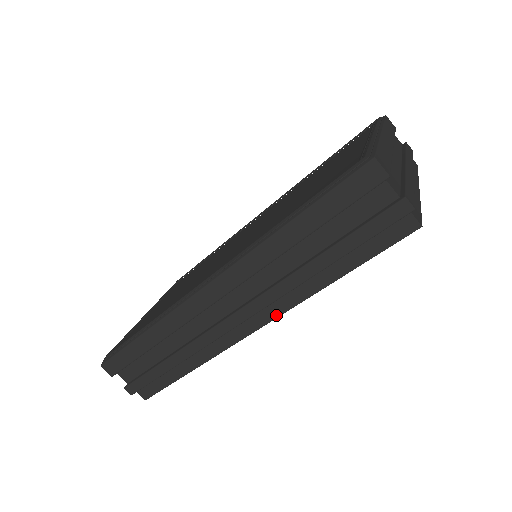
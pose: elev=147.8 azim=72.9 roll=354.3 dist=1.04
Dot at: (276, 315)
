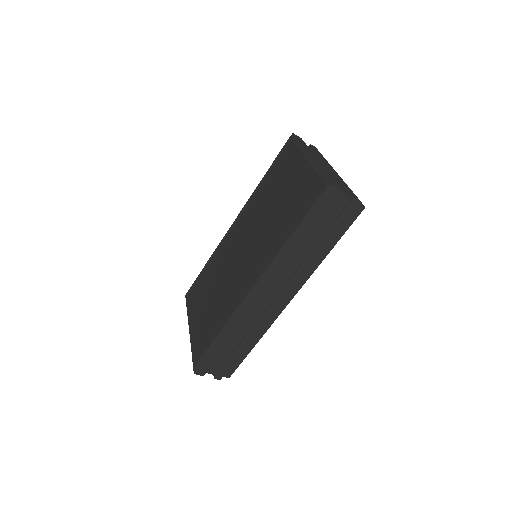
Dot at: (300, 286)
